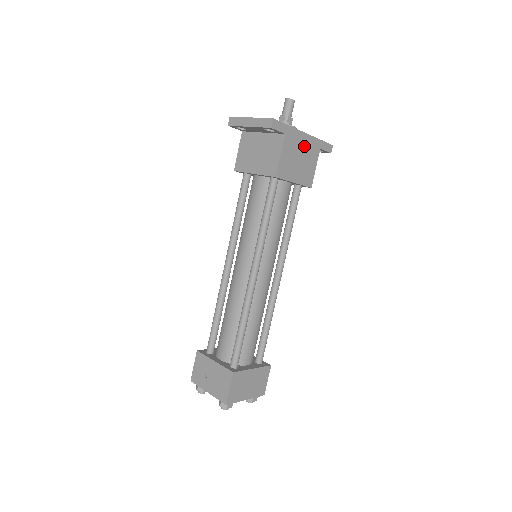
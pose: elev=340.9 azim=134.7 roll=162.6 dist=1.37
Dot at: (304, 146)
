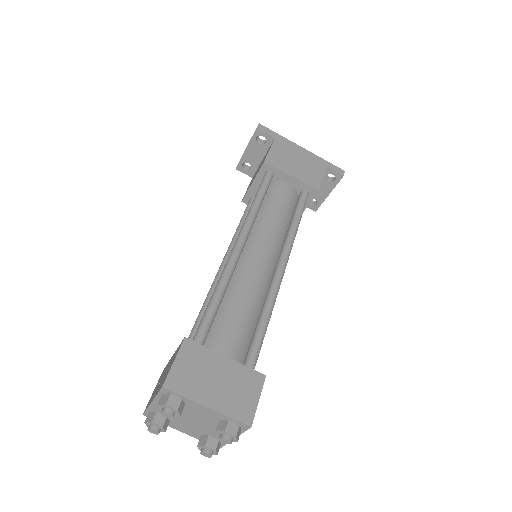
Dot at: (302, 156)
